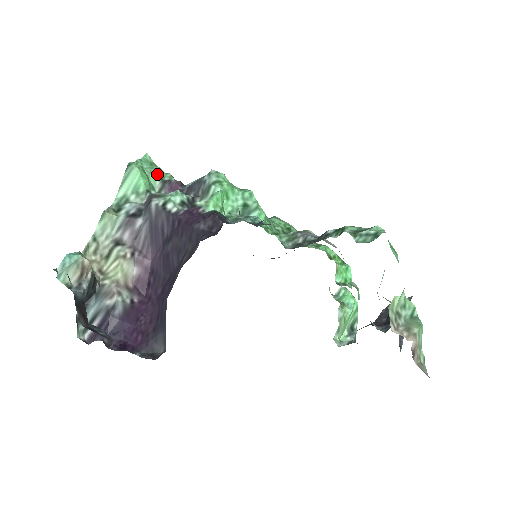
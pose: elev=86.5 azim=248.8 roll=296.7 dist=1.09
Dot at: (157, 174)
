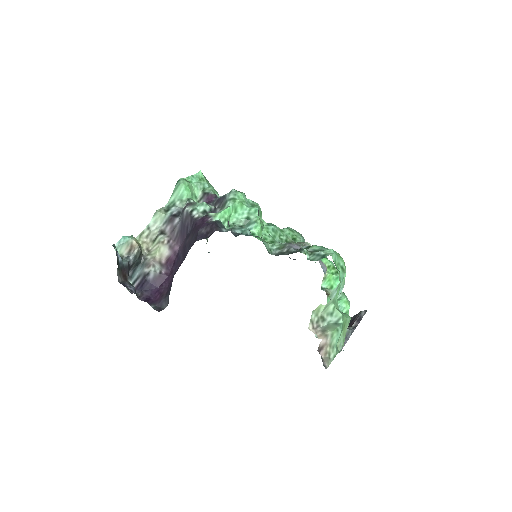
Dot at: (202, 187)
